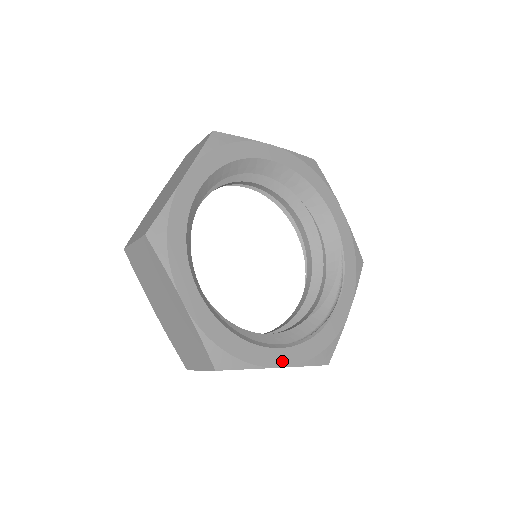
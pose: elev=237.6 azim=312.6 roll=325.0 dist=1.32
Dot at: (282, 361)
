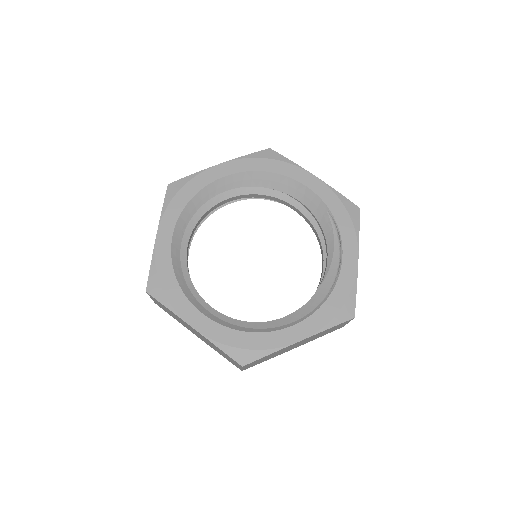
Dot at: (300, 335)
